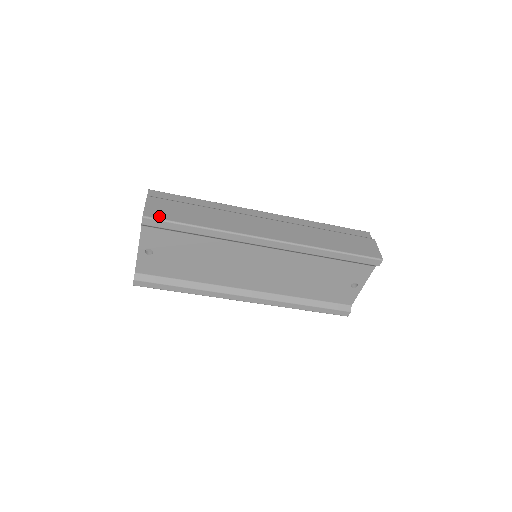
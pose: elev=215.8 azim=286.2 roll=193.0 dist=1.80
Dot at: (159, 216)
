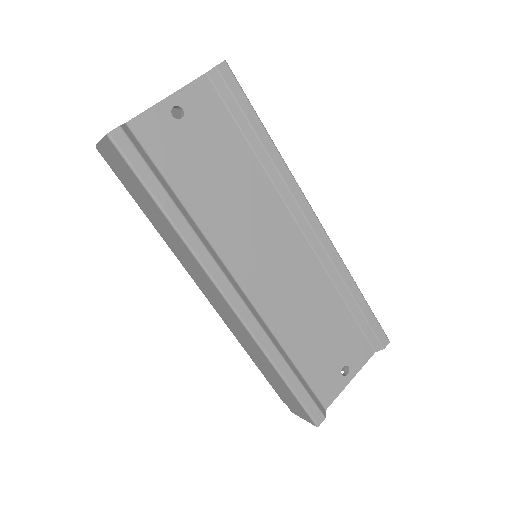
Dot at: occluded
